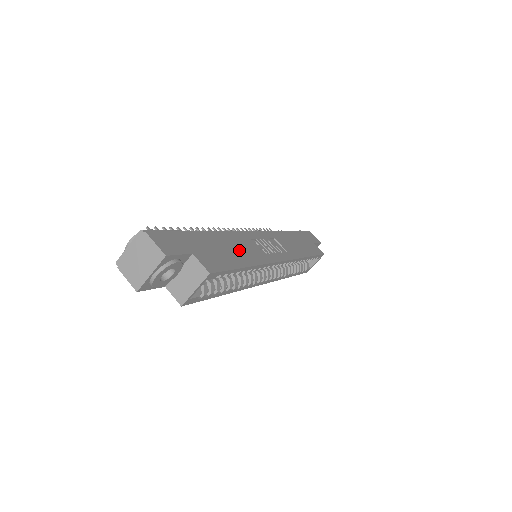
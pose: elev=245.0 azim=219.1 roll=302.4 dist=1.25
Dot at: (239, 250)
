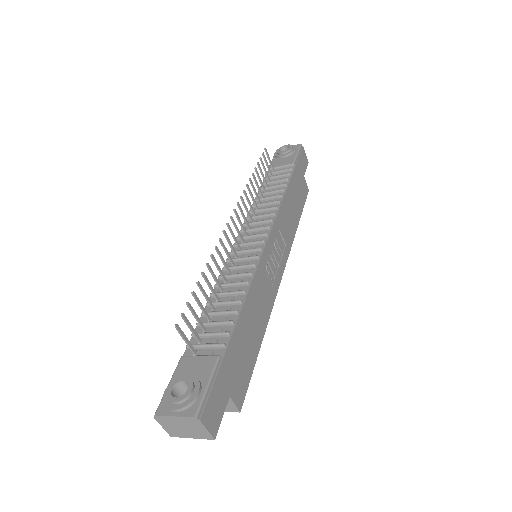
Dot at: (257, 318)
